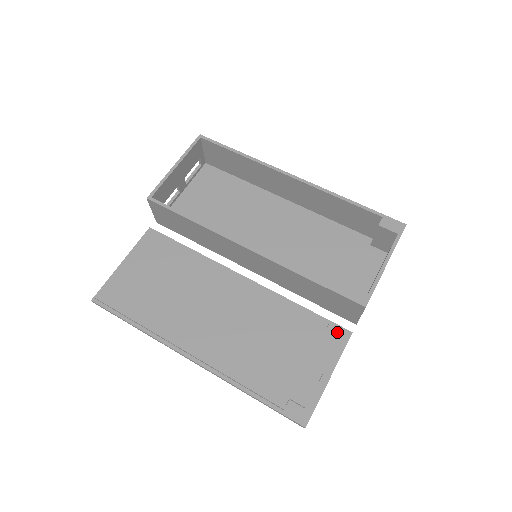
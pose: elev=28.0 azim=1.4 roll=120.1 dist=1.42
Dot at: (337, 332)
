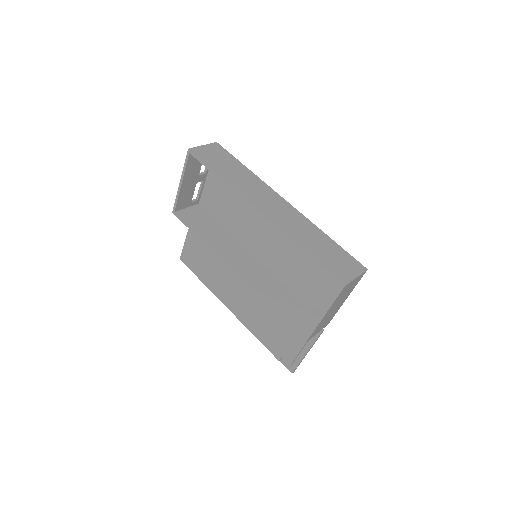
Dot at: occluded
